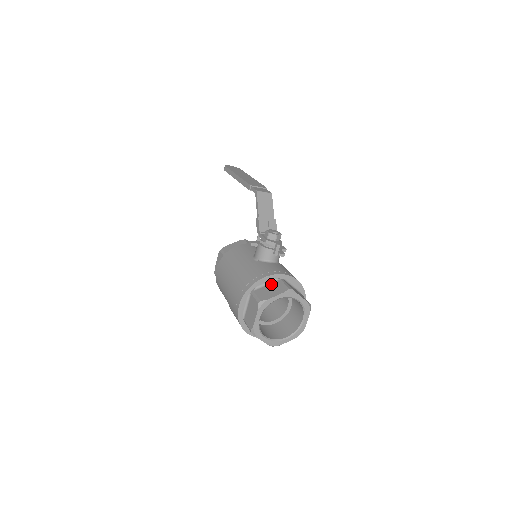
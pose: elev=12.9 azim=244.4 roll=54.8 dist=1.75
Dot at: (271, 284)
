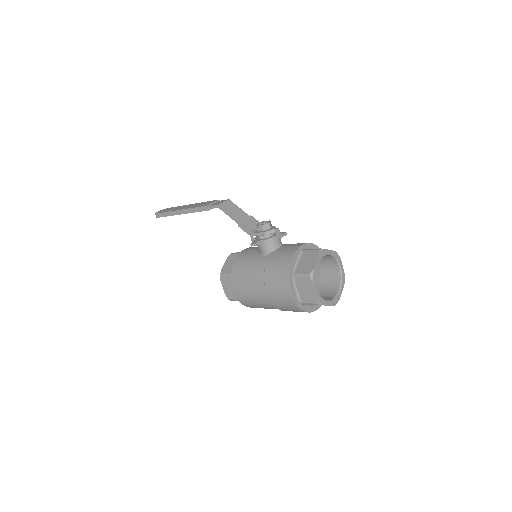
Dot at: (301, 259)
